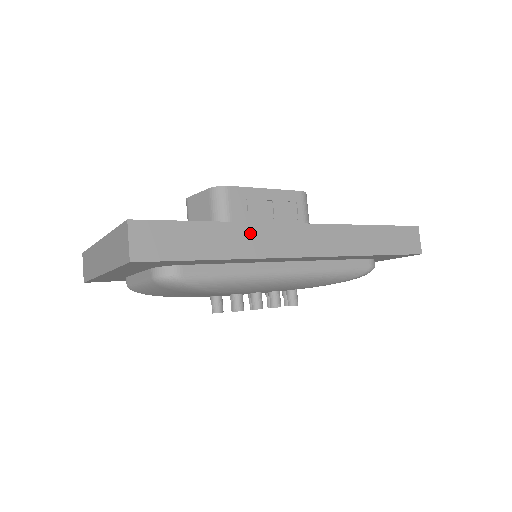
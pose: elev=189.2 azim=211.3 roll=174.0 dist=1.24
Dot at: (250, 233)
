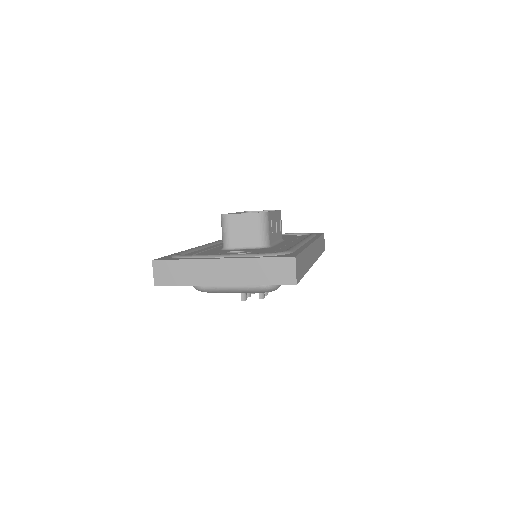
Dot at: (308, 253)
